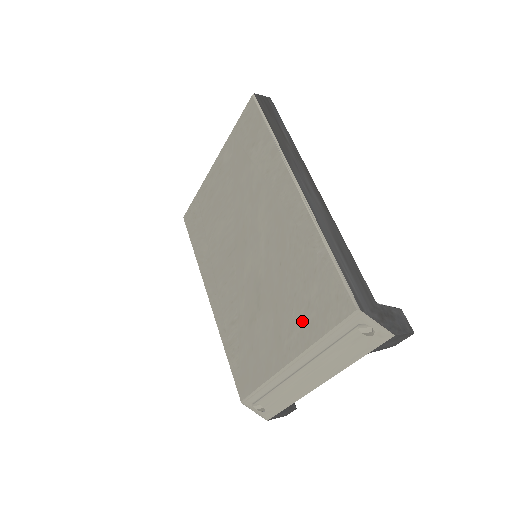
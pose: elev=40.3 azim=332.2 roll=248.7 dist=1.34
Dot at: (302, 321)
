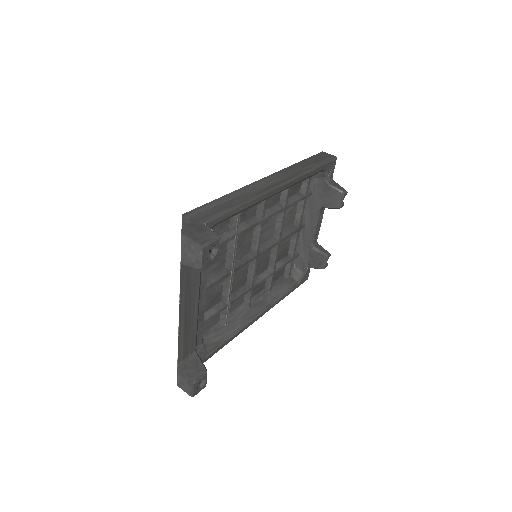
Dot at: occluded
